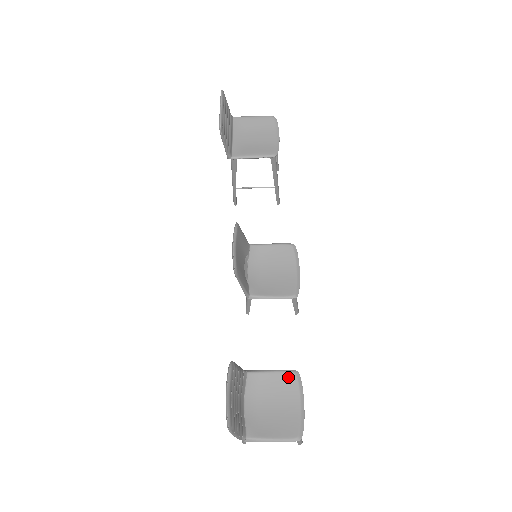
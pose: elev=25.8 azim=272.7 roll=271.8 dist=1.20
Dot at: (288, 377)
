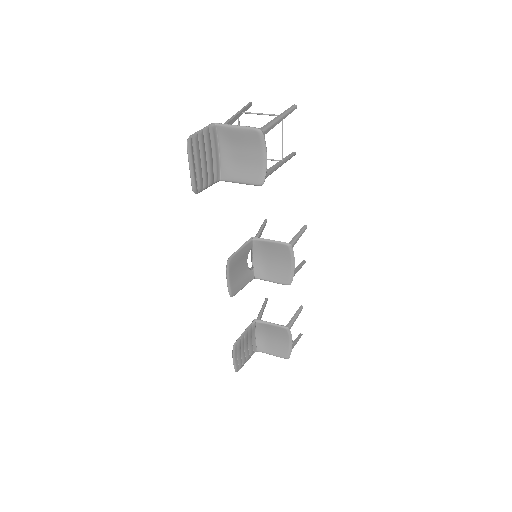
Dot at: (282, 330)
